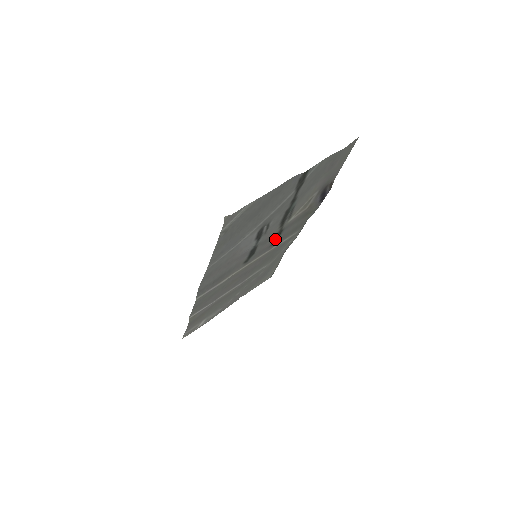
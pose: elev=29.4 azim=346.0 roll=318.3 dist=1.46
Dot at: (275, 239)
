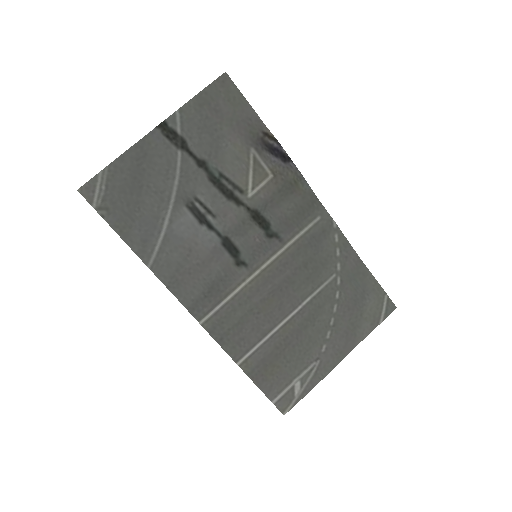
Dot at: (260, 226)
